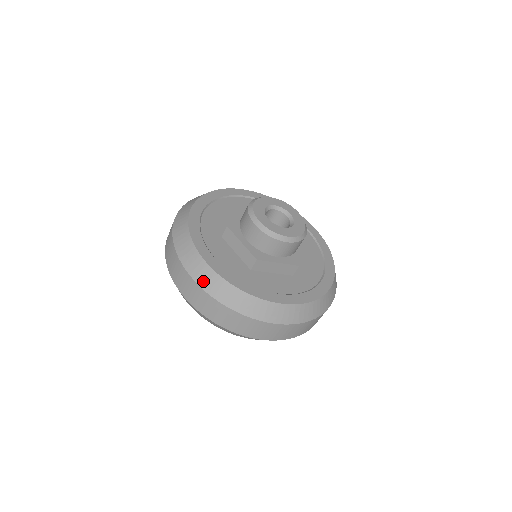
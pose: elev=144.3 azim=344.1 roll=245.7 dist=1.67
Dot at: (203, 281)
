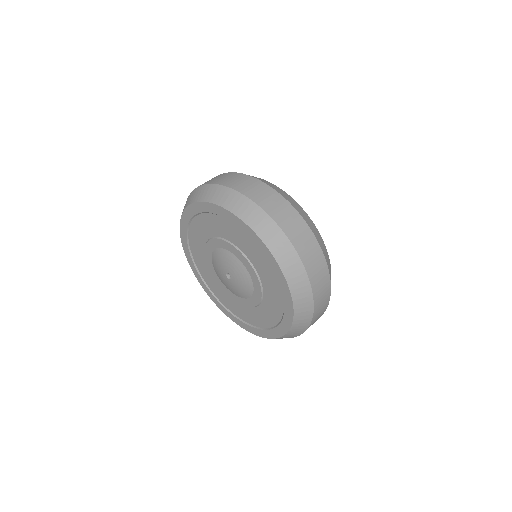
Dot at: (296, 207)
